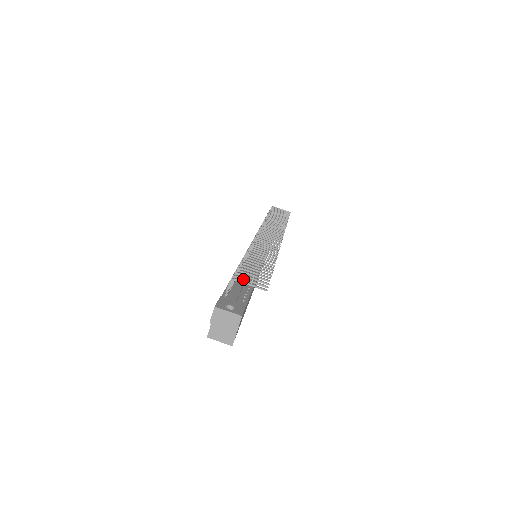
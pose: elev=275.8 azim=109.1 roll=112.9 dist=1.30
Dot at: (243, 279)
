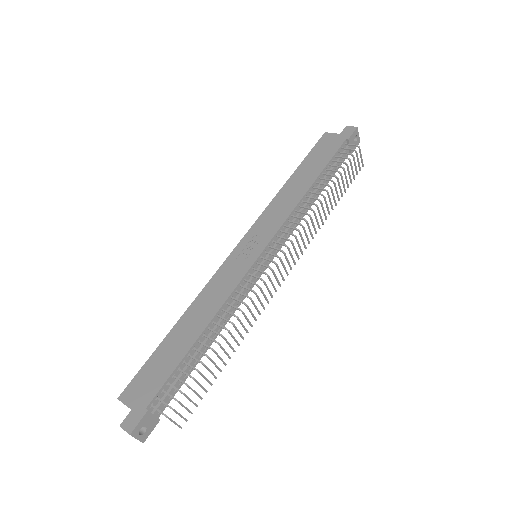
Dot at: (175, 412)
